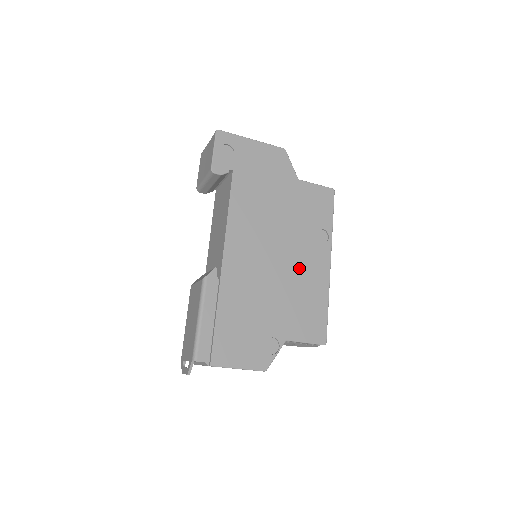
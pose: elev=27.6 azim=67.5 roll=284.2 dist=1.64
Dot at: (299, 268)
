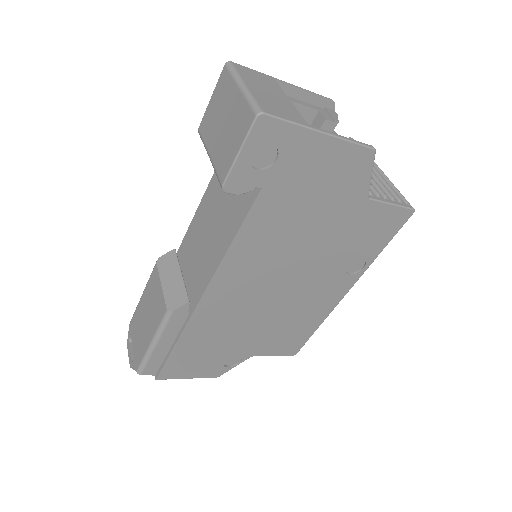
Dot at: (303, 300)
